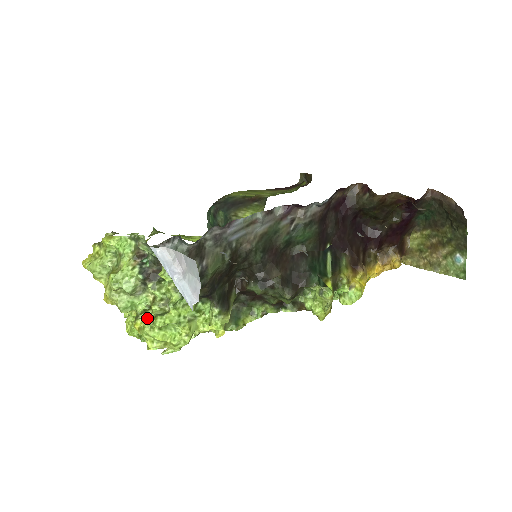
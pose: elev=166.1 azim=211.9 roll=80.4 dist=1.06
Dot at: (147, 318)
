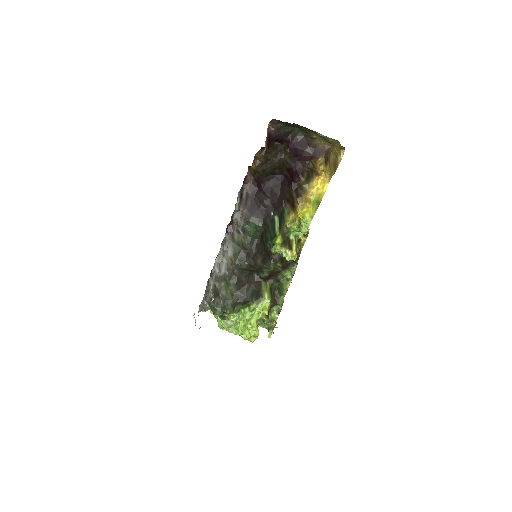
Dot at: occluded
